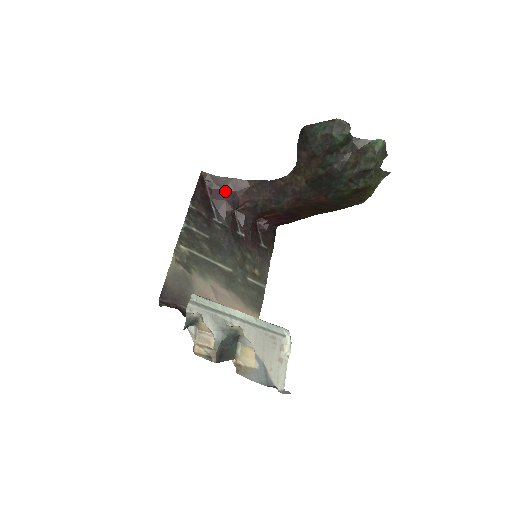
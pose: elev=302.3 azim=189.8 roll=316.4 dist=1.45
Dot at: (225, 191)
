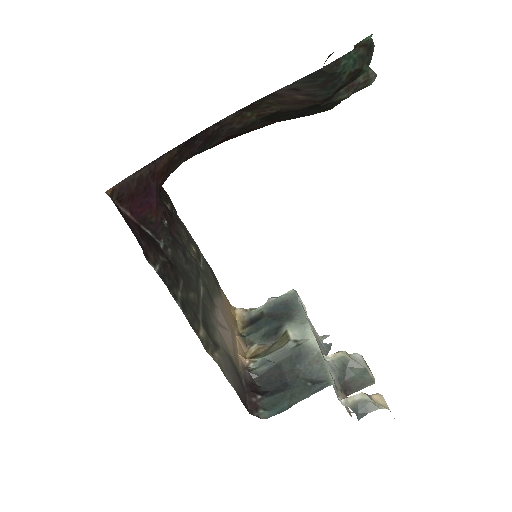
Dot at: (146, 193)
